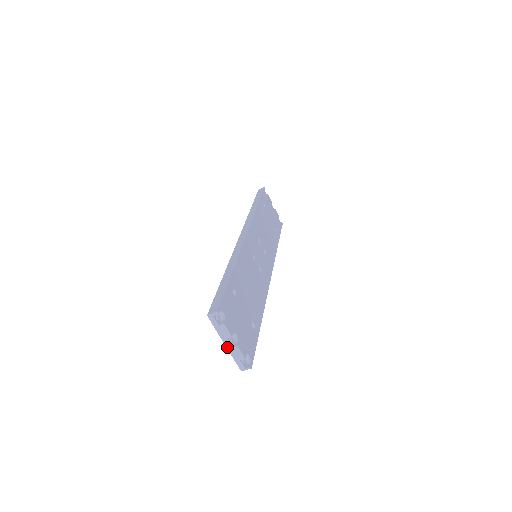
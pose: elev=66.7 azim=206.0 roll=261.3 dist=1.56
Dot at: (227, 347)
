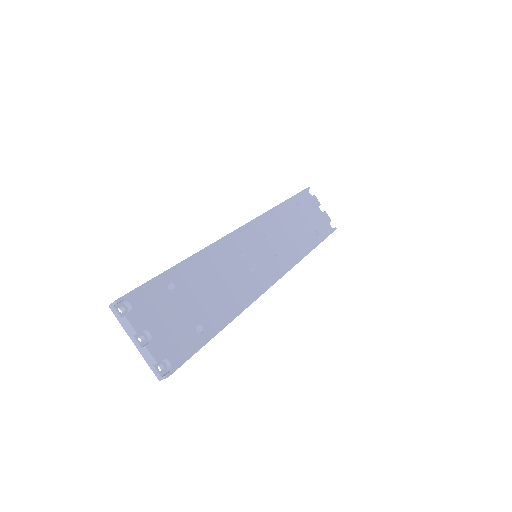
Dot at: (137, 347)
